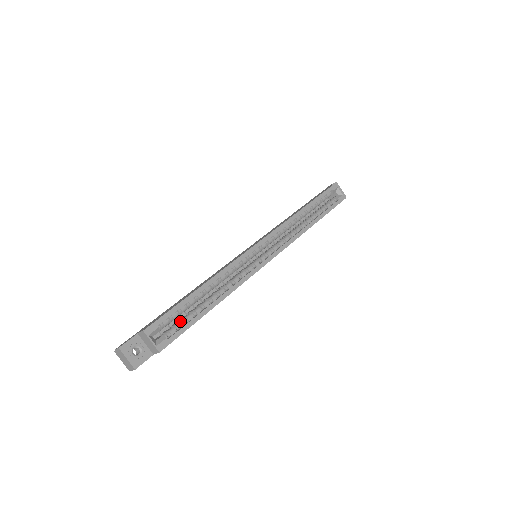
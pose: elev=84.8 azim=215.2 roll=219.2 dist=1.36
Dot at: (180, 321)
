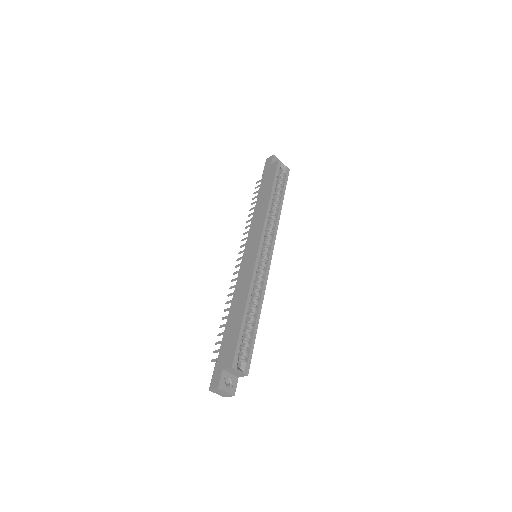
Dot at: (245, 343)
